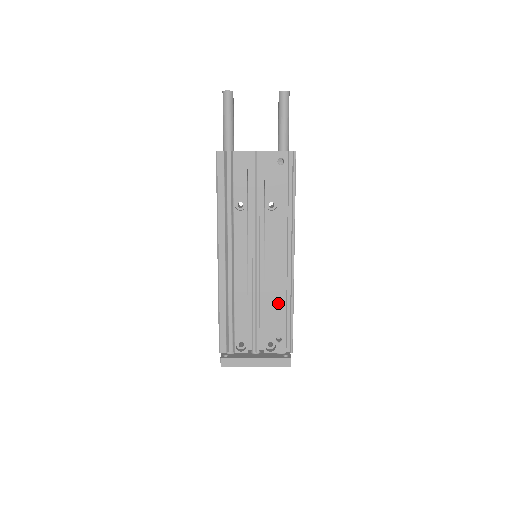
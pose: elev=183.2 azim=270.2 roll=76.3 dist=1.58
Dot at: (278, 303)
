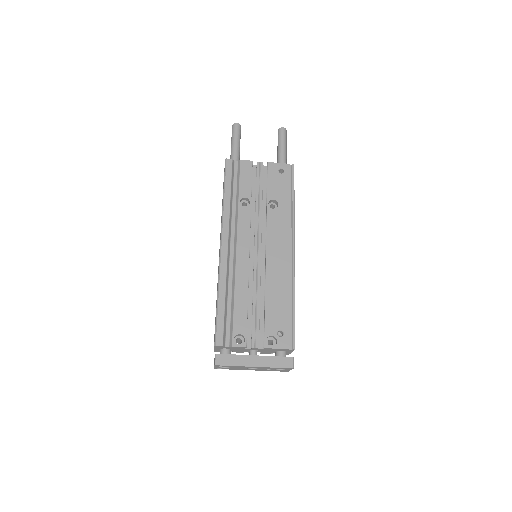
Dot at: (279, 294)
